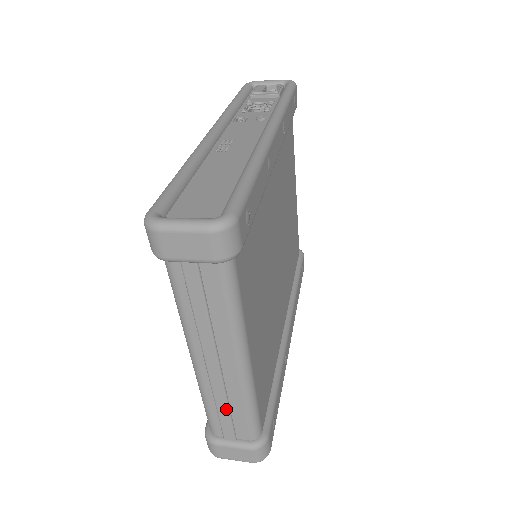
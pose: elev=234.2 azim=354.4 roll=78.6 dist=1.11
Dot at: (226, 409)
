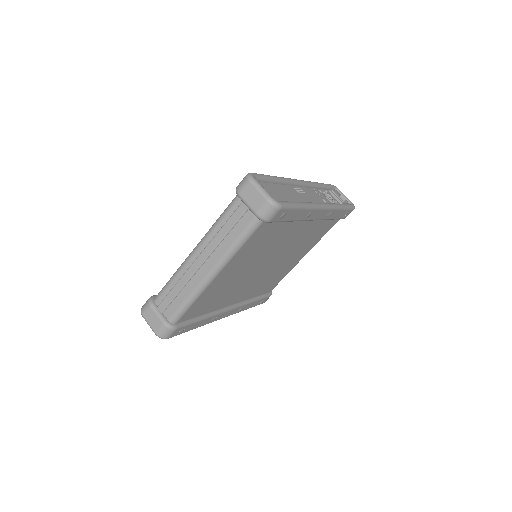
Dot at: (178, 290)
